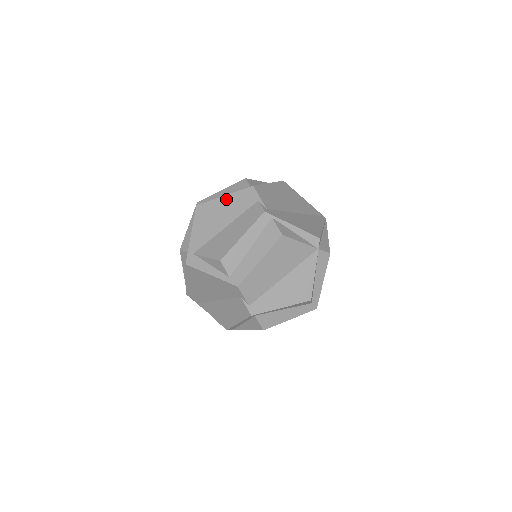
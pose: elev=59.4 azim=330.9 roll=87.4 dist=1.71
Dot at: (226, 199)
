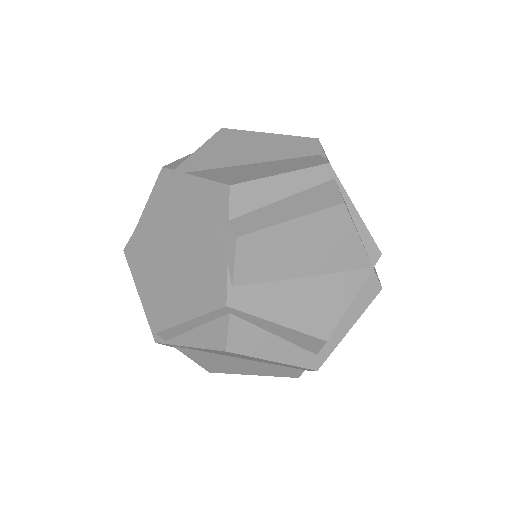
Dot at: (271, 137)
